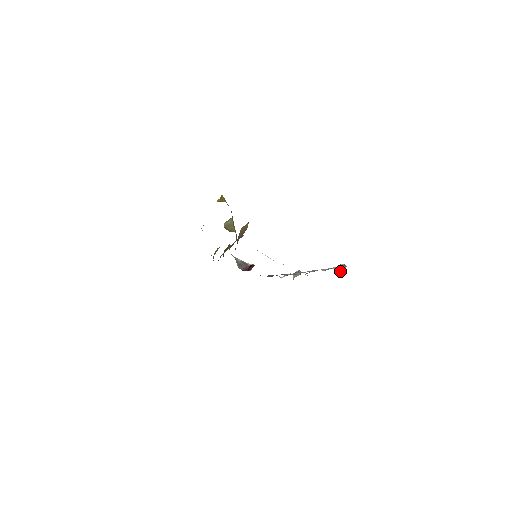
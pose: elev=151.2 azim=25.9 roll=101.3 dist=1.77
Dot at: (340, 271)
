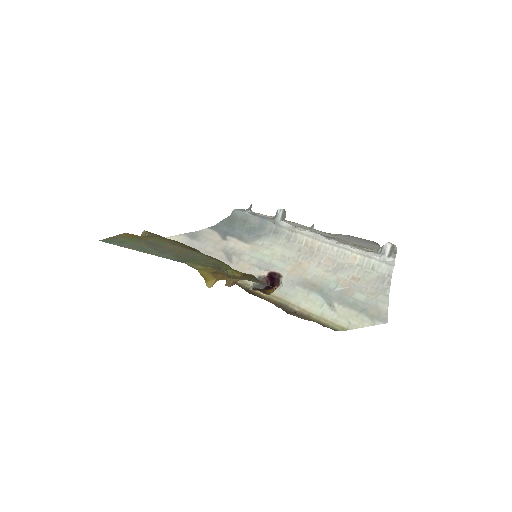
Dot at: (391, 253)
